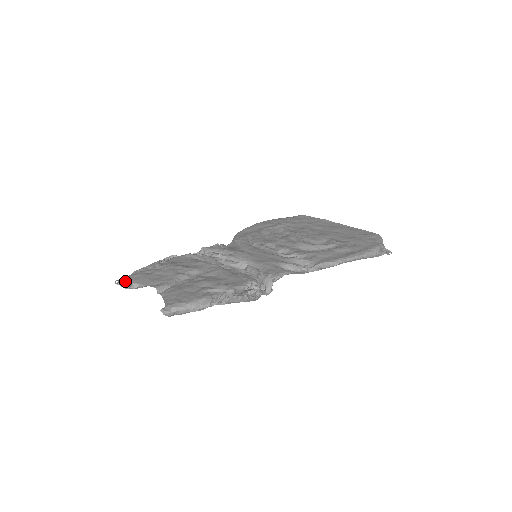
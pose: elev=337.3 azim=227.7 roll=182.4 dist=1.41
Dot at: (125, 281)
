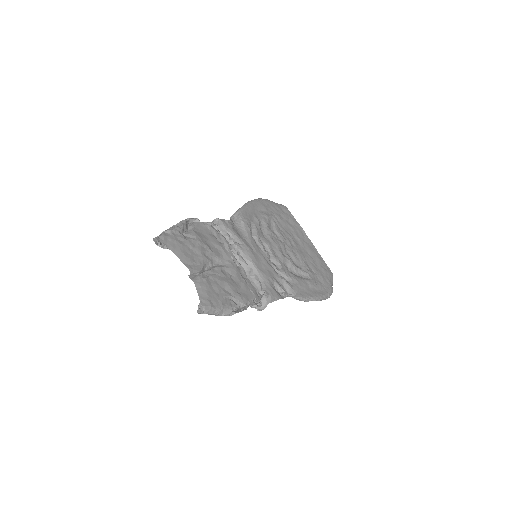
Dot at: (159, 237)
